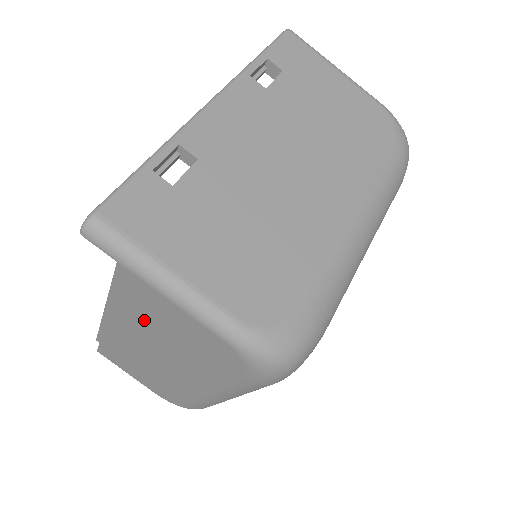
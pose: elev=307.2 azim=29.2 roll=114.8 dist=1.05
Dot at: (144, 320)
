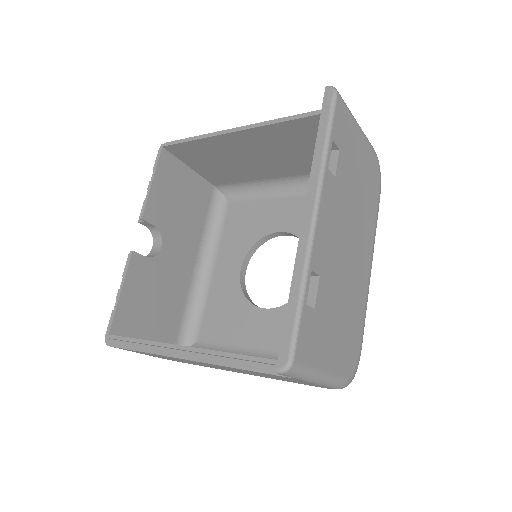
Dot at: occluded
